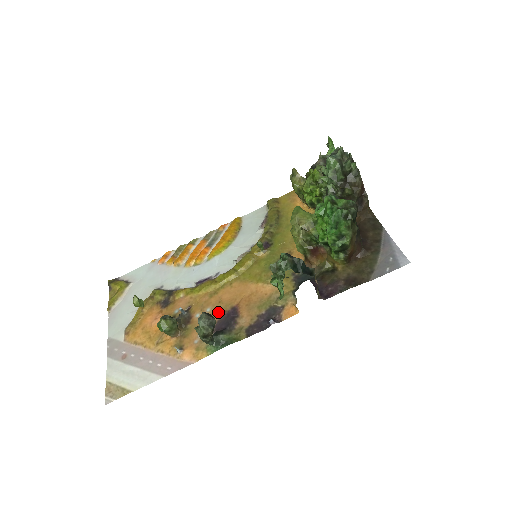
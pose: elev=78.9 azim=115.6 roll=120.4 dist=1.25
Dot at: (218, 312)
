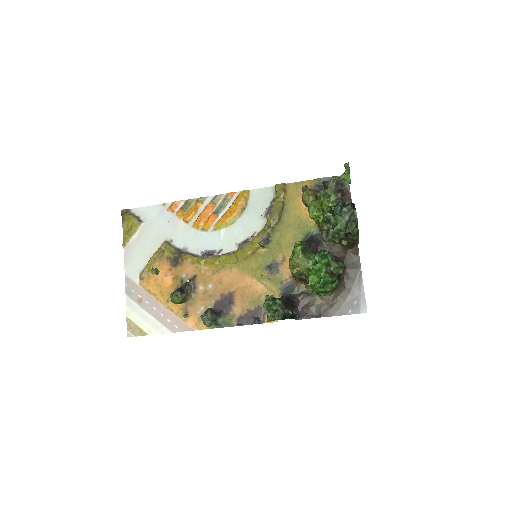
Dot at: (218, 292)
